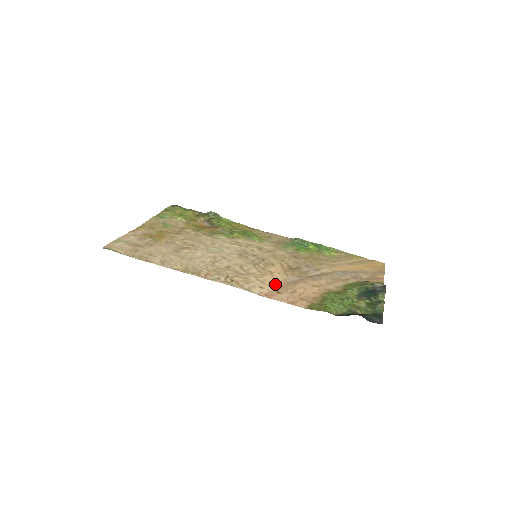
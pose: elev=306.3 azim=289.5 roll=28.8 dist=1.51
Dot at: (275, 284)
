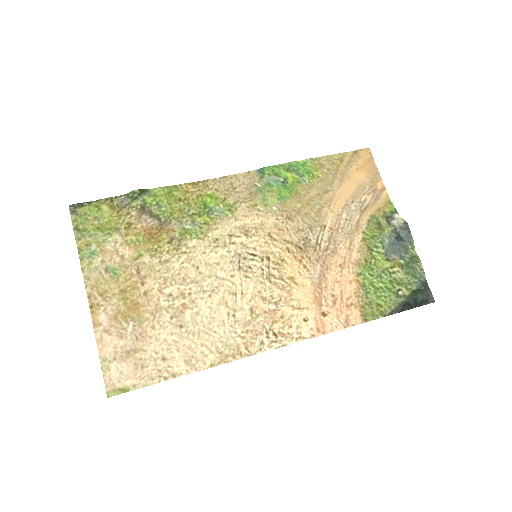
Dot at: (311, 300)
